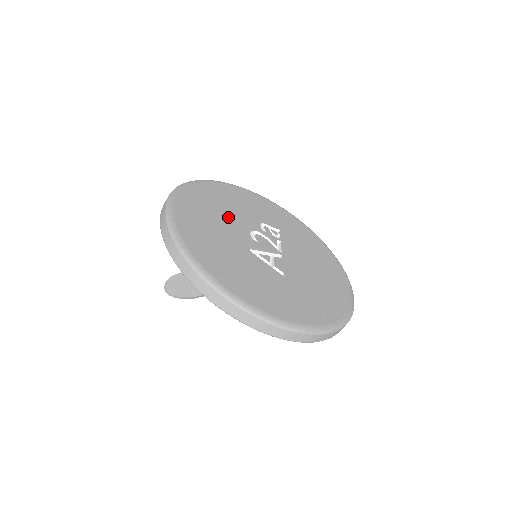
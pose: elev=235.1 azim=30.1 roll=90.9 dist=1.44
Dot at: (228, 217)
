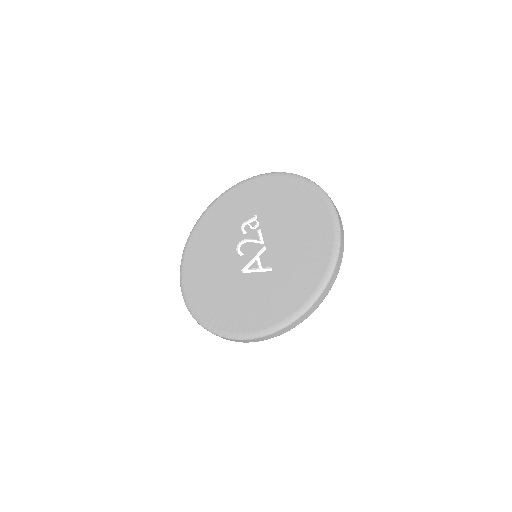
Dot at: (218, 253)
